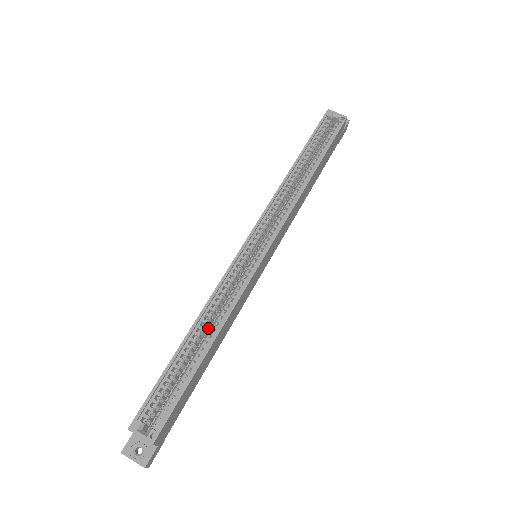
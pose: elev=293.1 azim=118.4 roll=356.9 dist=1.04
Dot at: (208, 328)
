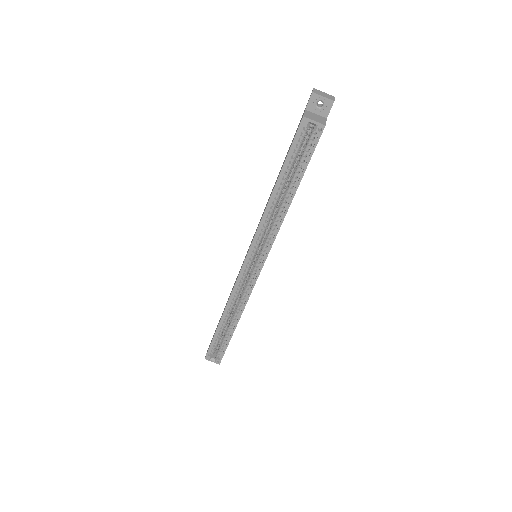
Dot at: occluded
